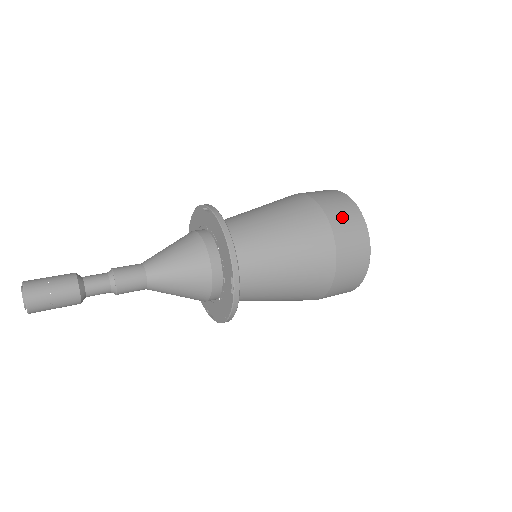
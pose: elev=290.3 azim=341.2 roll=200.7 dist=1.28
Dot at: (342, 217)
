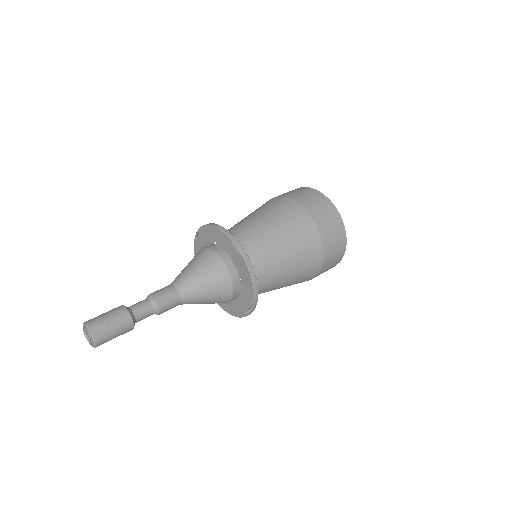
Dot at: (292, 193)
